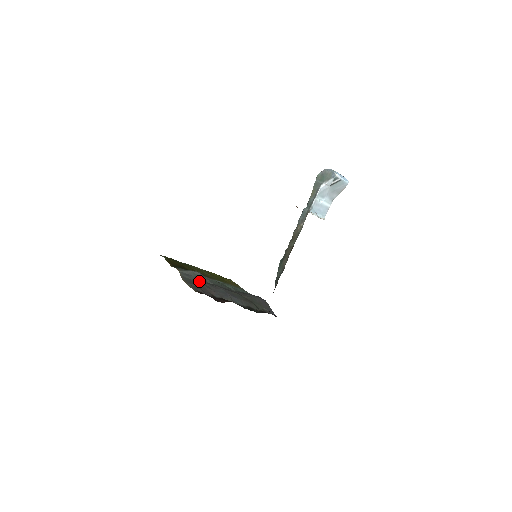
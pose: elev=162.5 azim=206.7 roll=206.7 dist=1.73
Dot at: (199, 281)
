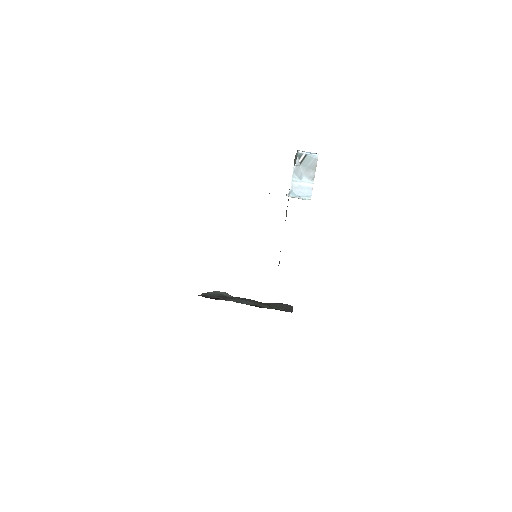
Dot at: (216, 295)
